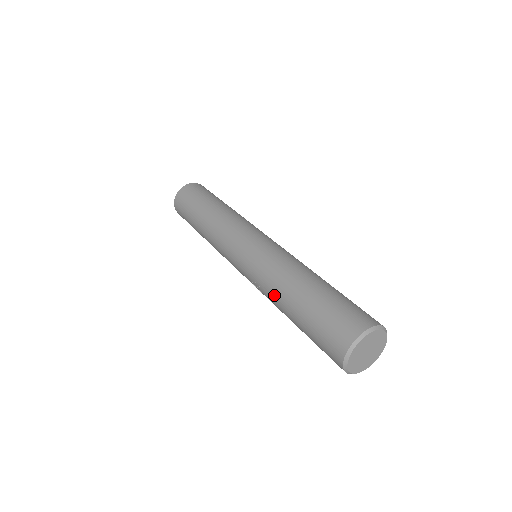
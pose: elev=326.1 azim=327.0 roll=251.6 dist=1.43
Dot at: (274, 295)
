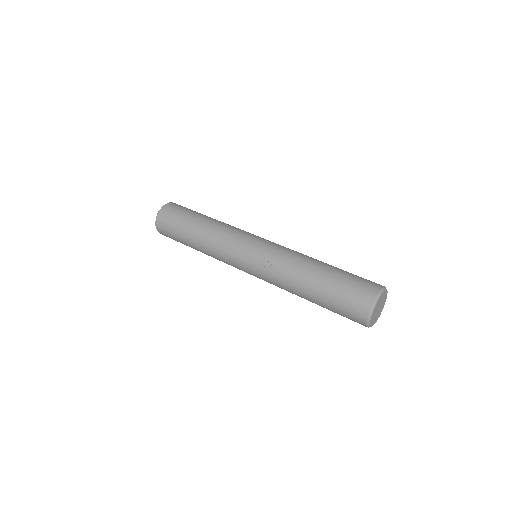
Dot at: (297, 267)
